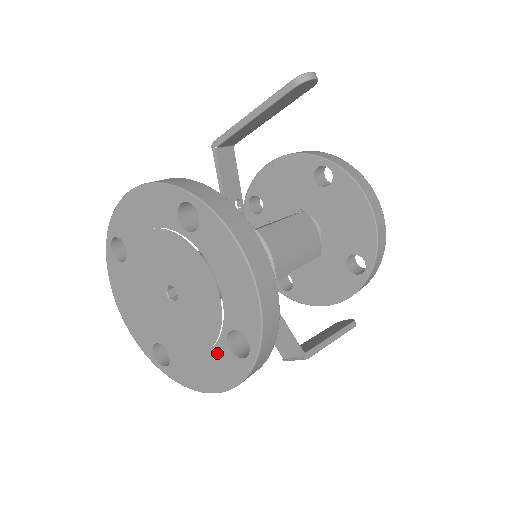
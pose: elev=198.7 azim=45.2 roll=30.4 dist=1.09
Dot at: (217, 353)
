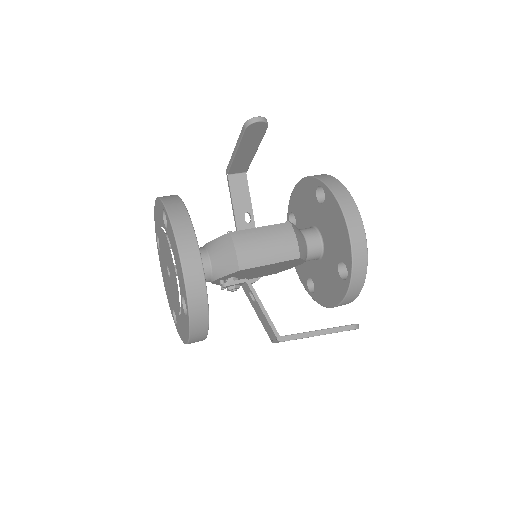
Dot at: (182, 313)
